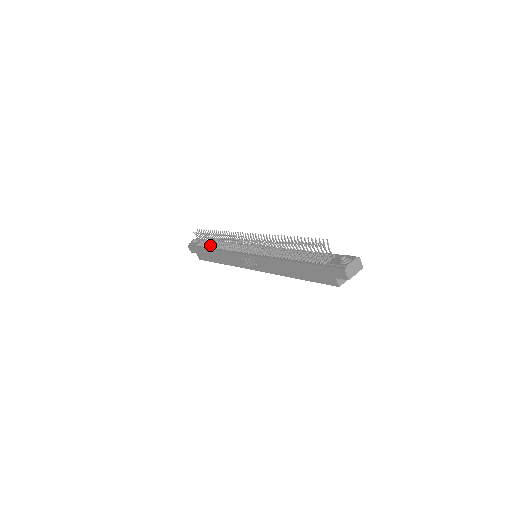
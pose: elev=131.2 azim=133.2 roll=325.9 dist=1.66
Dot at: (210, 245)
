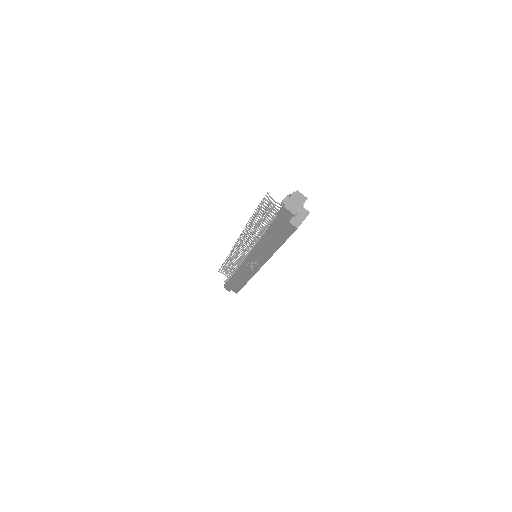
Dot at: (232, 273)
